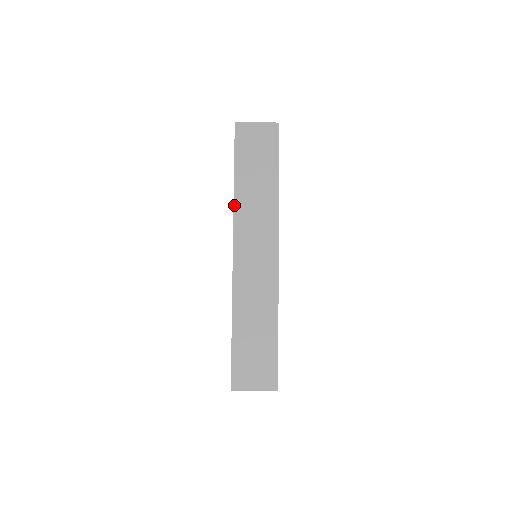
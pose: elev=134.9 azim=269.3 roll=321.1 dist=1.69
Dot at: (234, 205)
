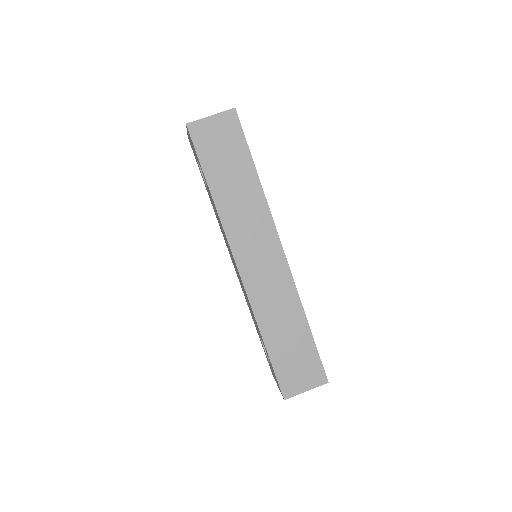
Dot at: (220, 218)
